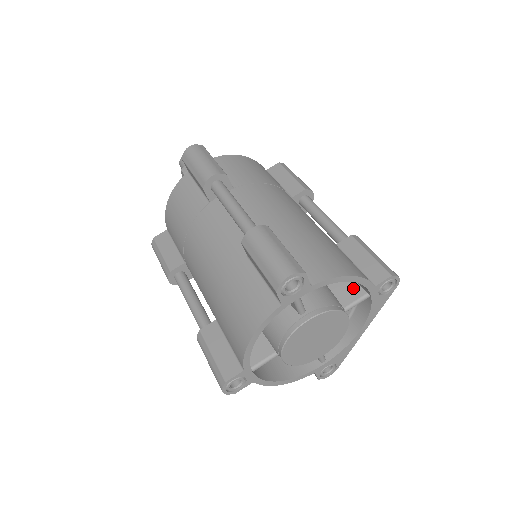
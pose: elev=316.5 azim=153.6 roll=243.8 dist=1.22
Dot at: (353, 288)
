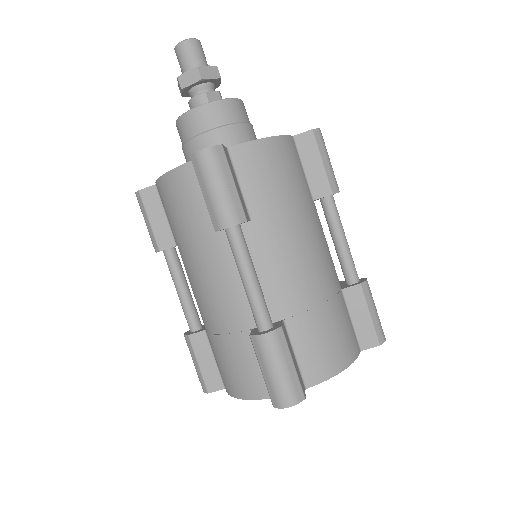
Dot at: occluded
